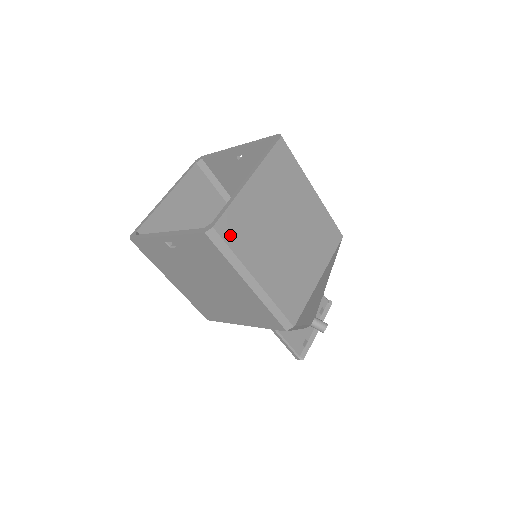
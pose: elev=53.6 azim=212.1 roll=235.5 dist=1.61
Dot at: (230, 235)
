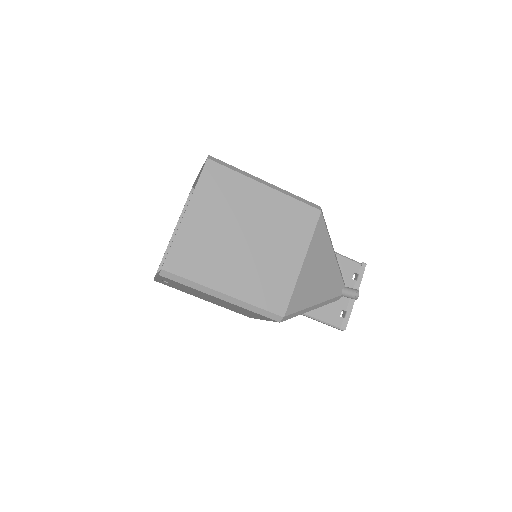
Dot at: (181, 268)
